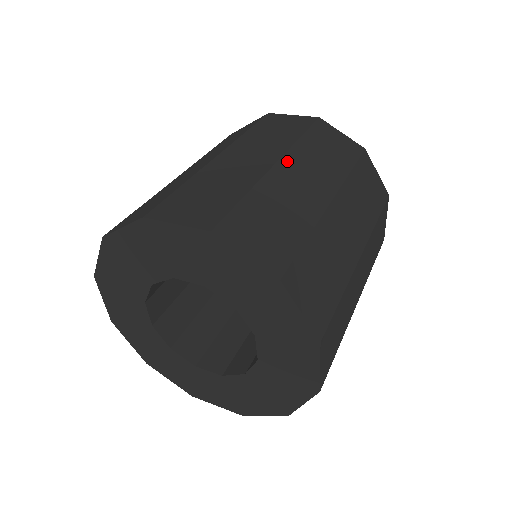
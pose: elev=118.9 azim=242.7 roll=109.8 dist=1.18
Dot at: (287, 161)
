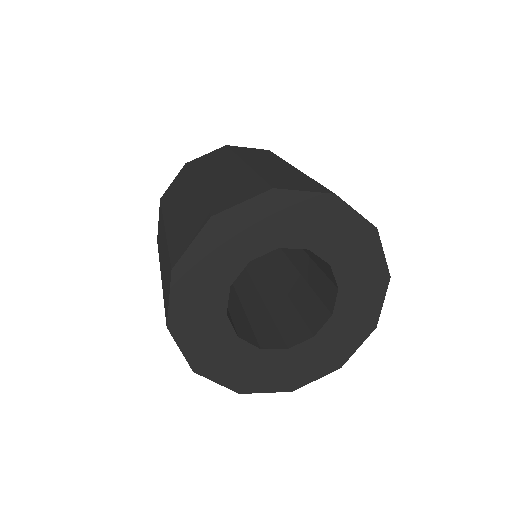
Dot at: (248, 161)
